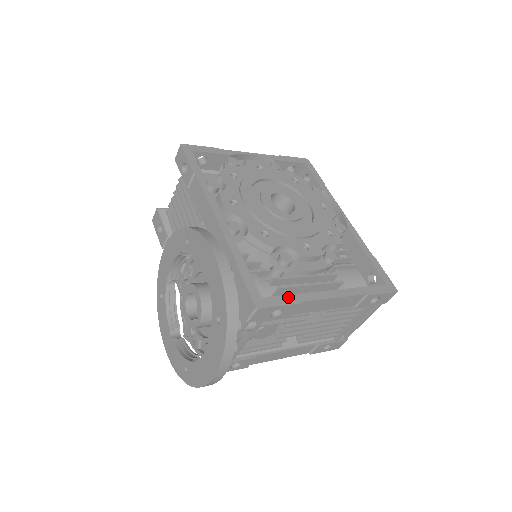
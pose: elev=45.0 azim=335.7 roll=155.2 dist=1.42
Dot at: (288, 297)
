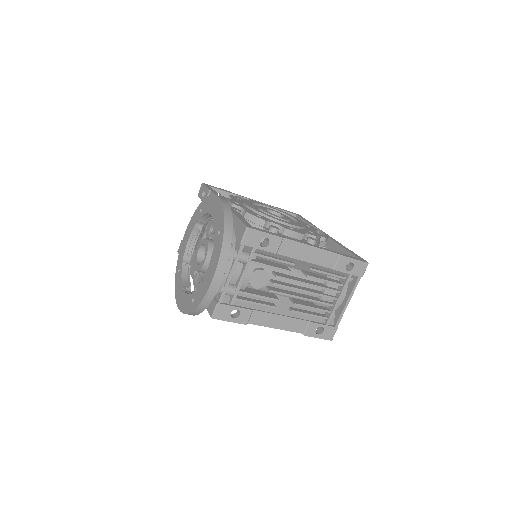
Dot at: (273, 233)
